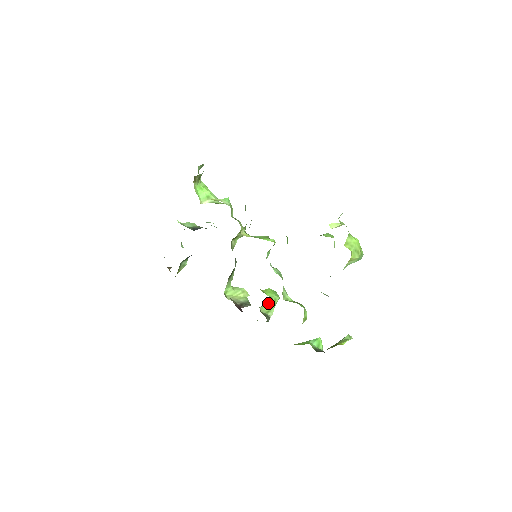
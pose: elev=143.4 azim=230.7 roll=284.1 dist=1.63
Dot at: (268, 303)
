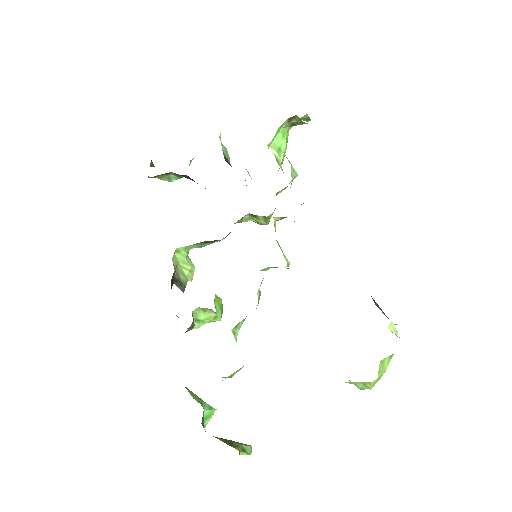
Dot at: (208, 312)
